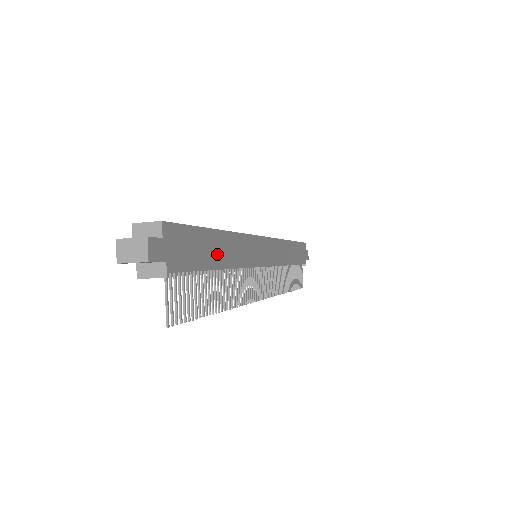
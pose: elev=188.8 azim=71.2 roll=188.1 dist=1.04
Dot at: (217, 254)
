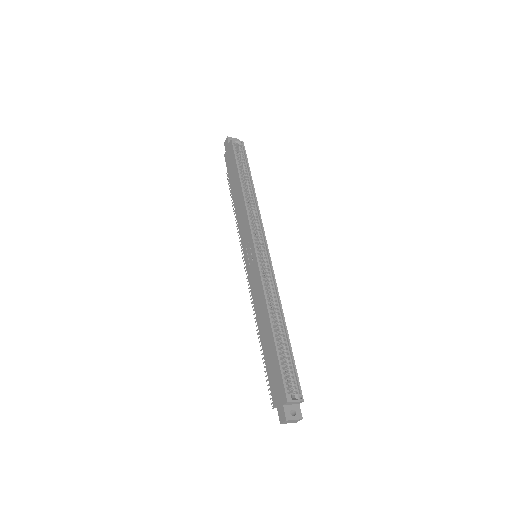
Dot at: occluded
